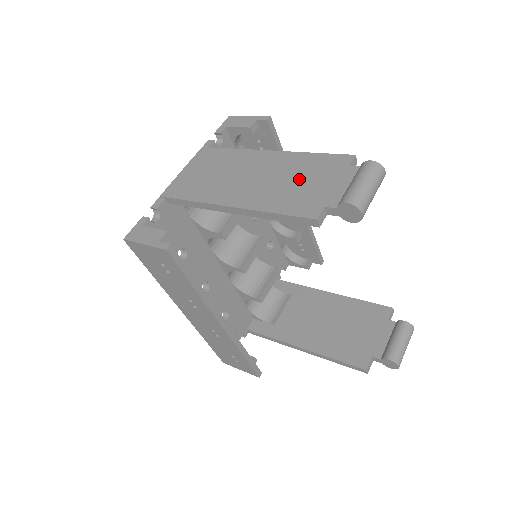
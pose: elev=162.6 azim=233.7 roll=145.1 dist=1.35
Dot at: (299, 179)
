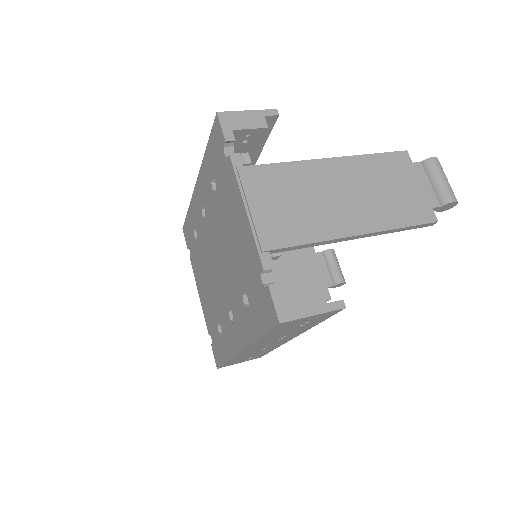
Dot at: (389, 186)
